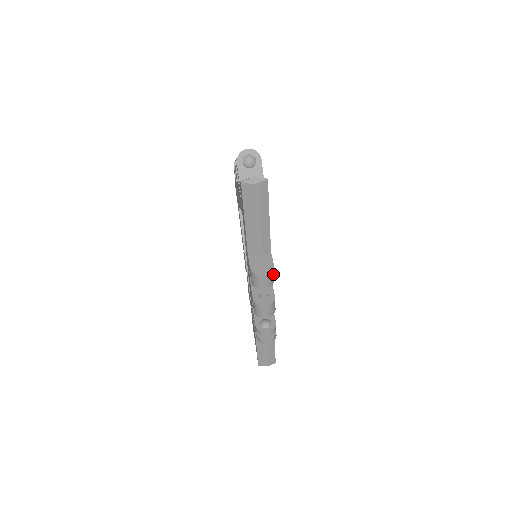
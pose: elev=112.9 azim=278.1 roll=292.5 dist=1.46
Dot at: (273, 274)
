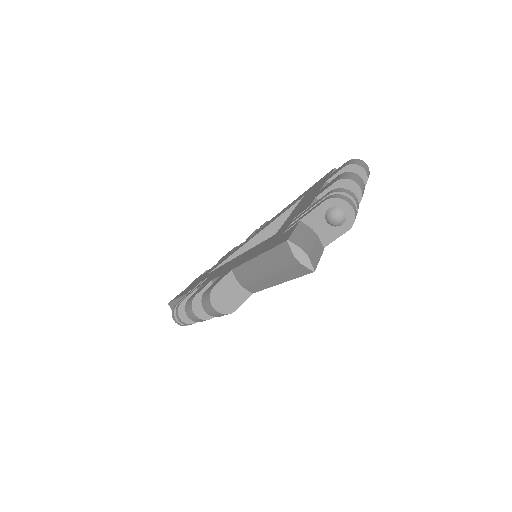
Dot at: occluded
